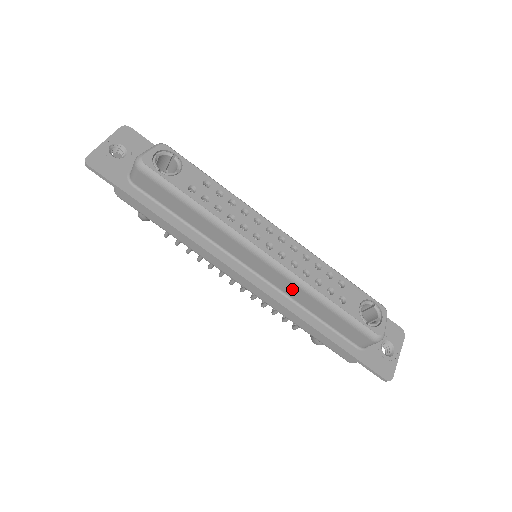
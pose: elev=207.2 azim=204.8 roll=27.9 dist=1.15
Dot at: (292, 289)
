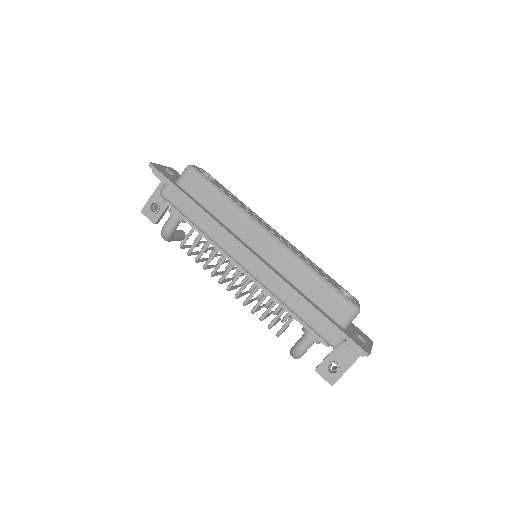
Dot at: (288, 265)
